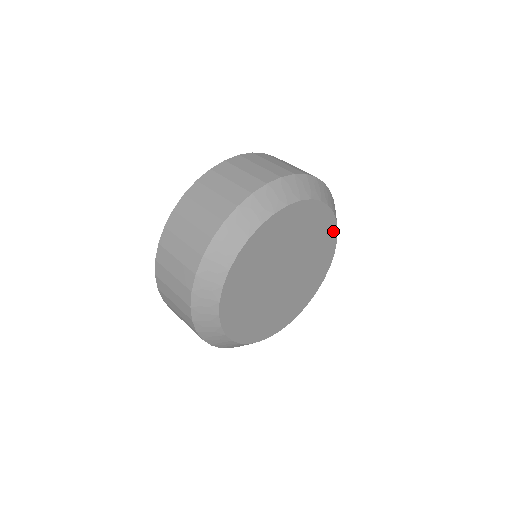
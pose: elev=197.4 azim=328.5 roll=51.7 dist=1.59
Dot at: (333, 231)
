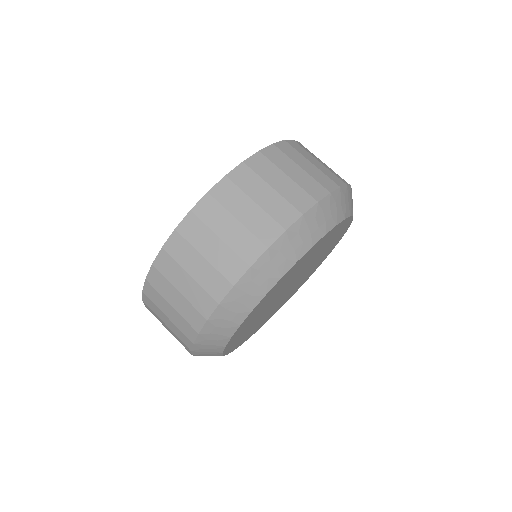
Dot at: (347, 222)
